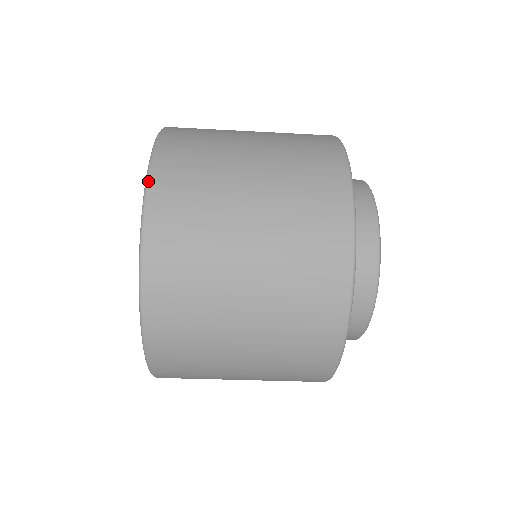
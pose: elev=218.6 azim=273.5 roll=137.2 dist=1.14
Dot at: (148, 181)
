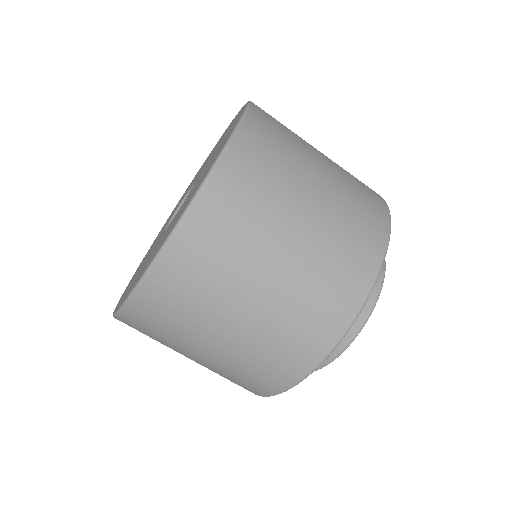
Dot at: occluded
